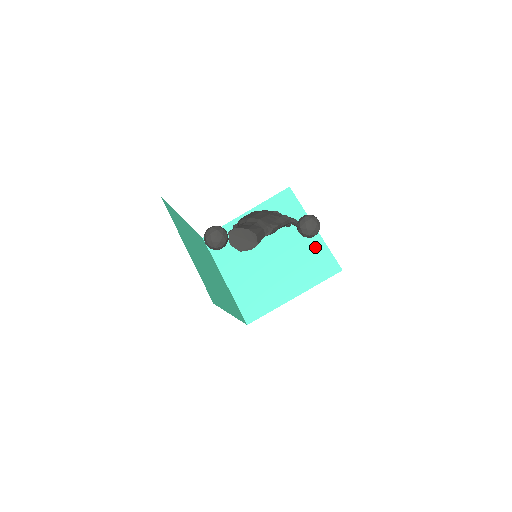
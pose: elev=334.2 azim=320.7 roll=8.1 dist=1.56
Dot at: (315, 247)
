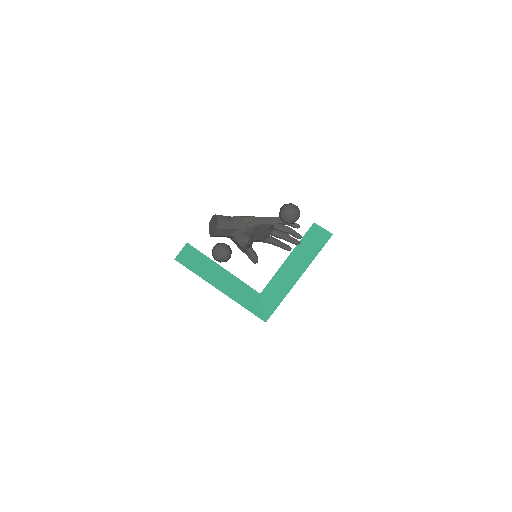
Dot at: (319, 238)
